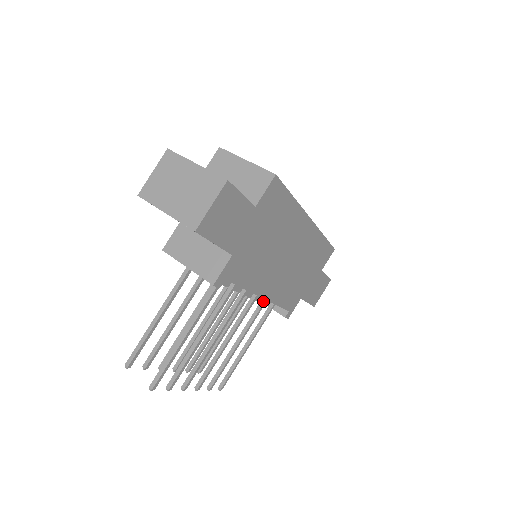
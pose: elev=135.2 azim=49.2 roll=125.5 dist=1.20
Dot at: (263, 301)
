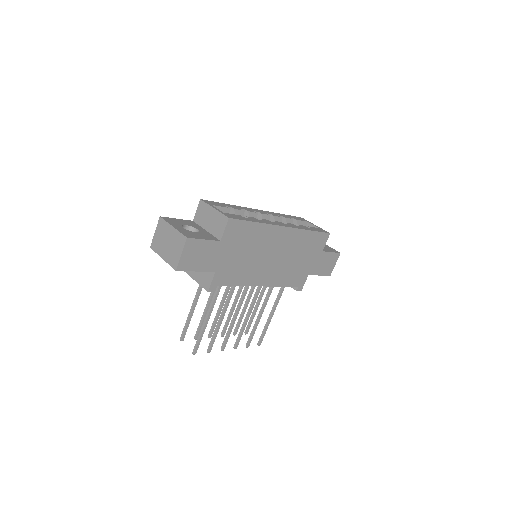
Dot at: occluded
